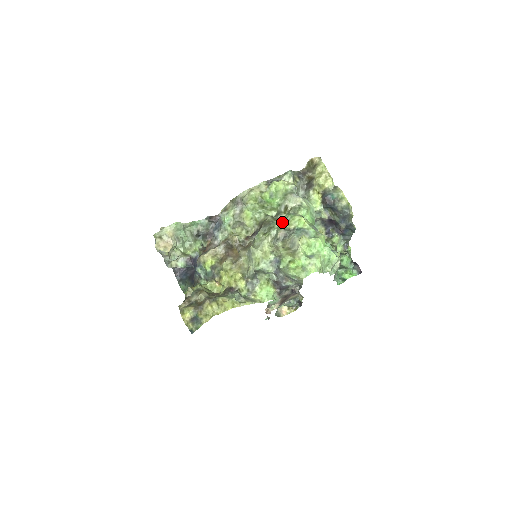
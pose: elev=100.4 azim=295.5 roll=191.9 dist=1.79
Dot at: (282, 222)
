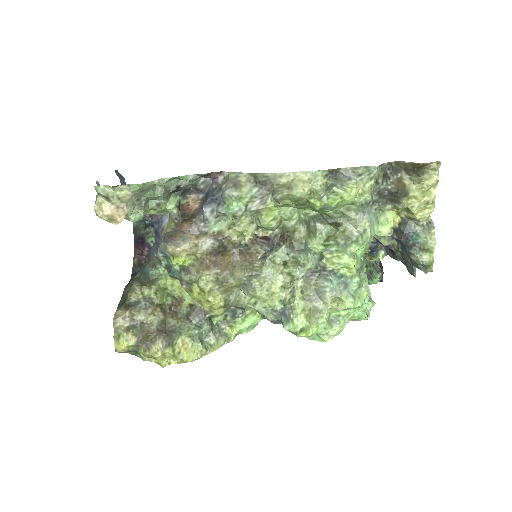
Dot at: (320, 253)
